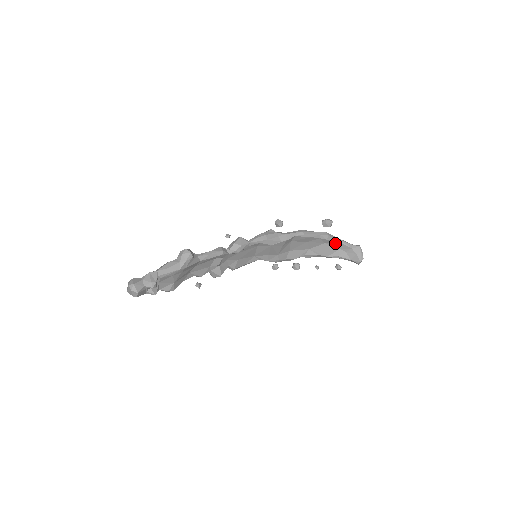
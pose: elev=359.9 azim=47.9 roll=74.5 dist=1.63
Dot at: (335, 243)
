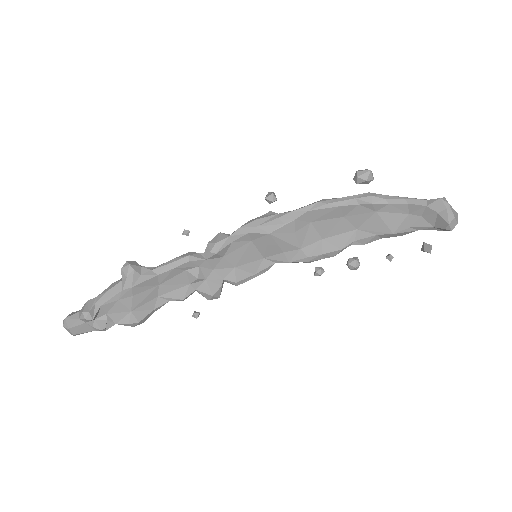
Dot at: (393, 206)
